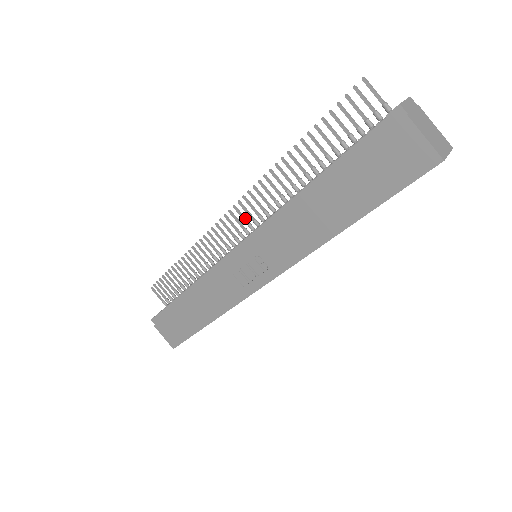
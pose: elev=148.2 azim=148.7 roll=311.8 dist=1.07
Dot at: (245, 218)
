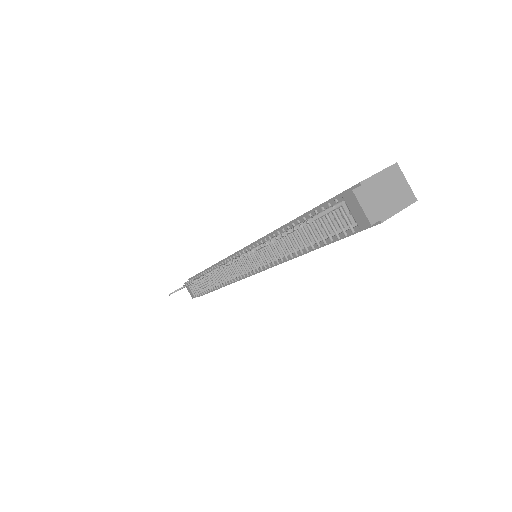
Dot at: occluded
